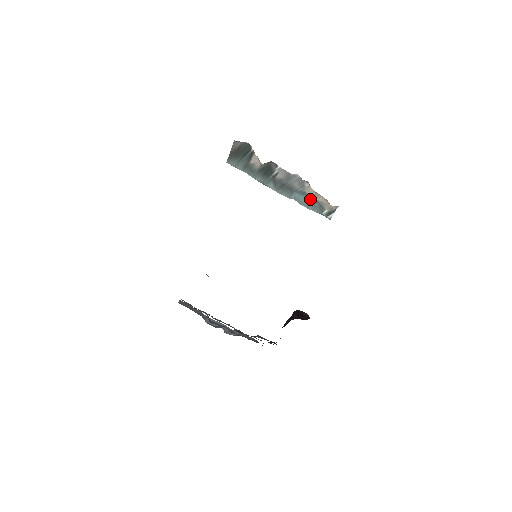
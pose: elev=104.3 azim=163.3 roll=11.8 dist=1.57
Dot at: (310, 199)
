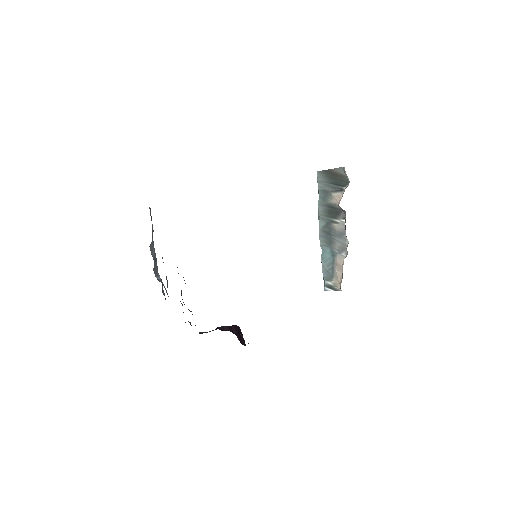
Dot at: (332, 263)
